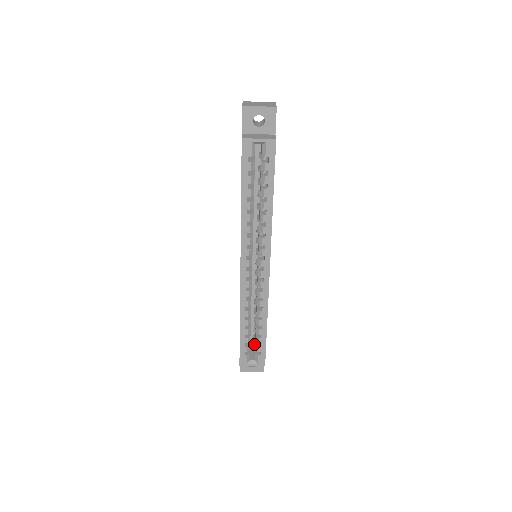
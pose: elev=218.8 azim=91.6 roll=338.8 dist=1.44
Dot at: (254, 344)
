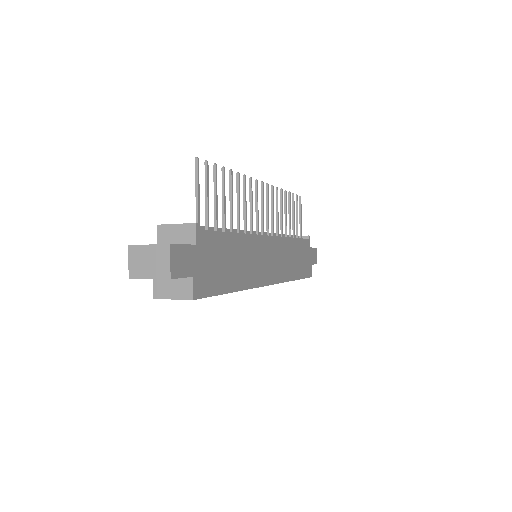
Dot at: occluded
